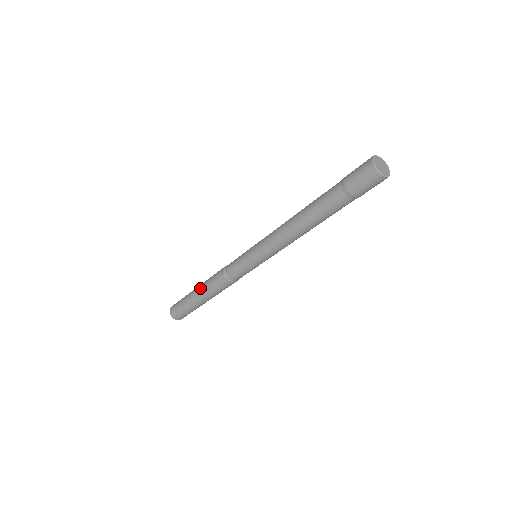
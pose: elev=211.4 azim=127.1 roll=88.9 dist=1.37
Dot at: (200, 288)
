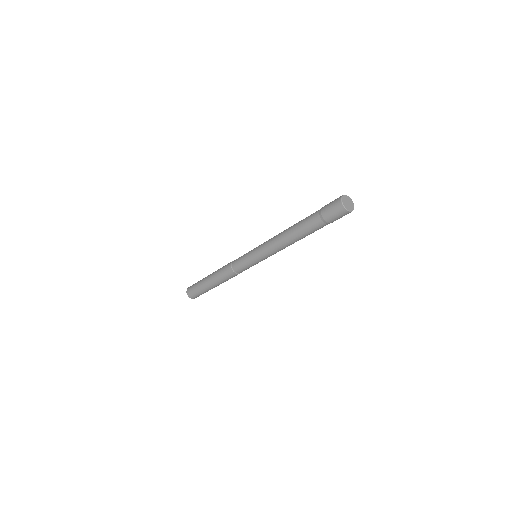
Dot at: (212, 275)
